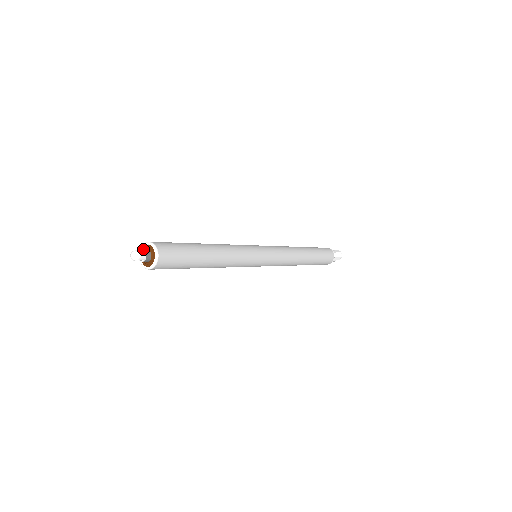
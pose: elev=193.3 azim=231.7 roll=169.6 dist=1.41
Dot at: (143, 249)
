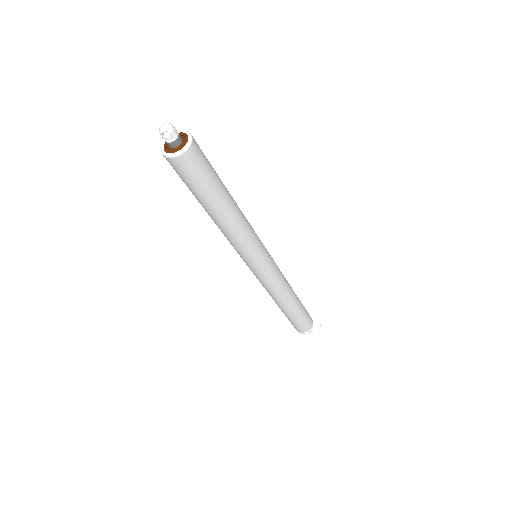
Dot at: occluded
